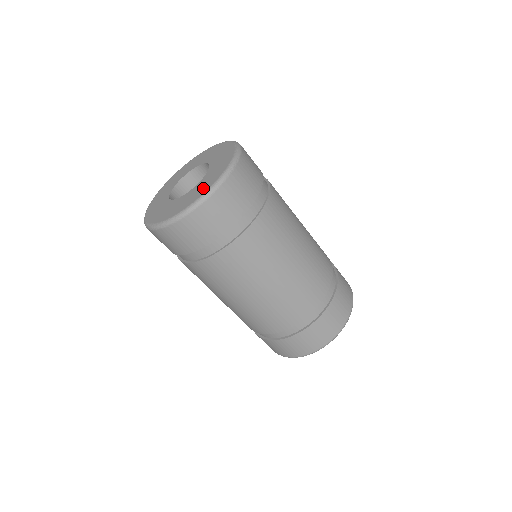
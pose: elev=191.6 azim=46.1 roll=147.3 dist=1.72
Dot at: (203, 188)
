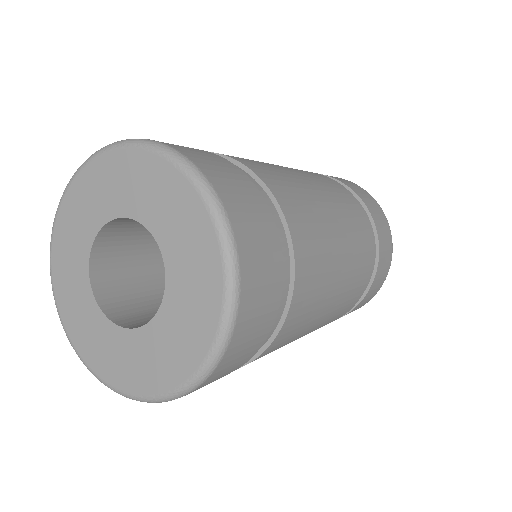
Dot at: (170, 364)
